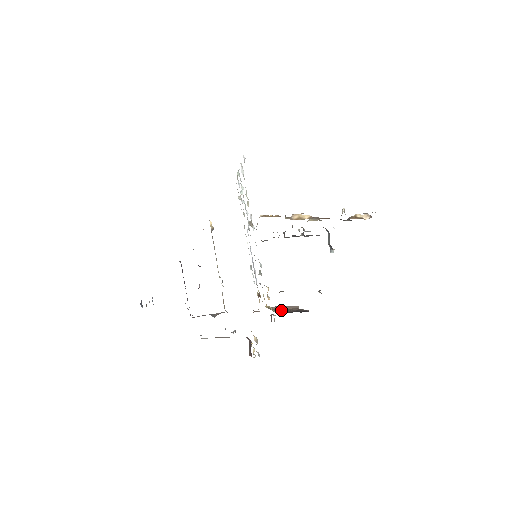
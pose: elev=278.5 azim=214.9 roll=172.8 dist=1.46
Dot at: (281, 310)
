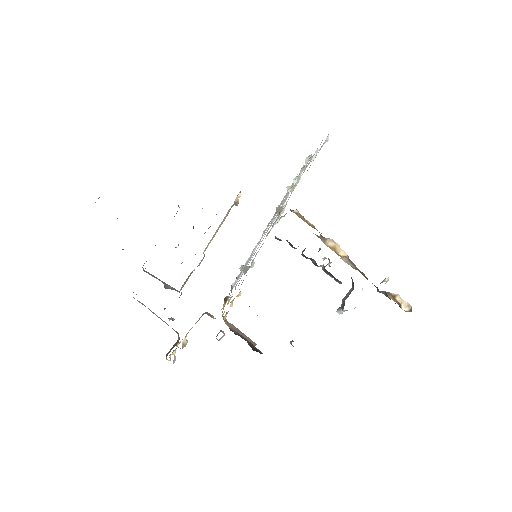
Dot at: occluded
